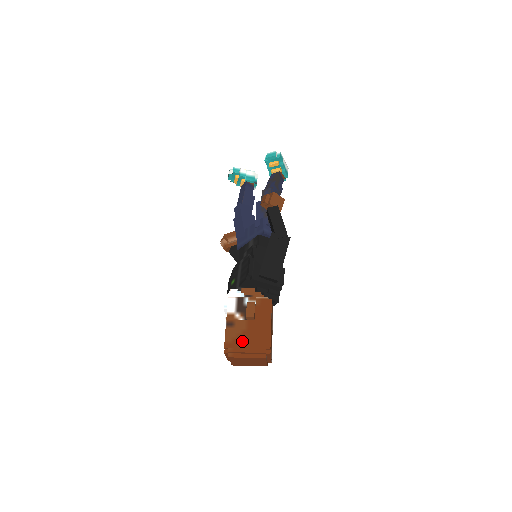
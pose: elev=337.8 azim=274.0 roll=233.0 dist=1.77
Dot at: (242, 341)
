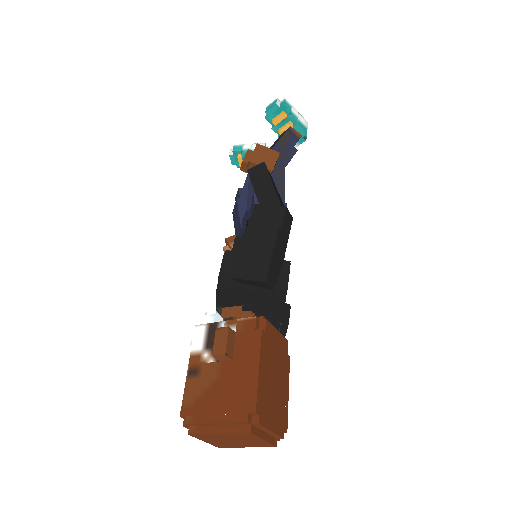
Dot at: (209, 401)
